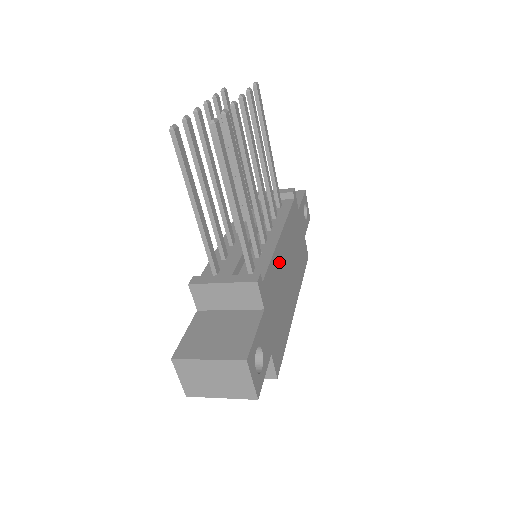
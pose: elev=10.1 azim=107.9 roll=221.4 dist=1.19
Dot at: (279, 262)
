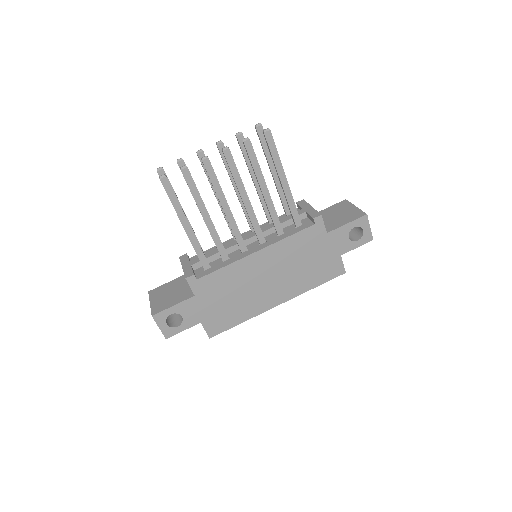
Dot at: (244, 270)
